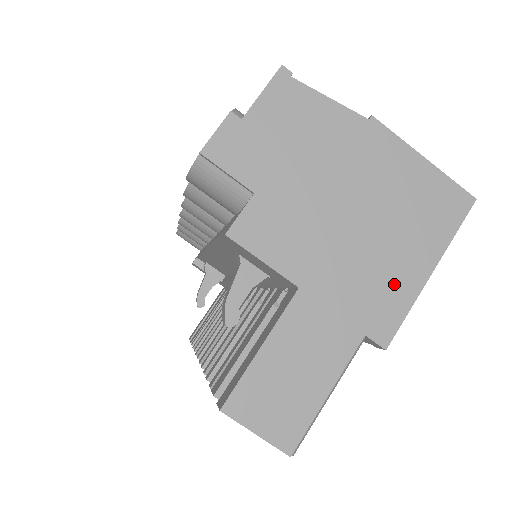
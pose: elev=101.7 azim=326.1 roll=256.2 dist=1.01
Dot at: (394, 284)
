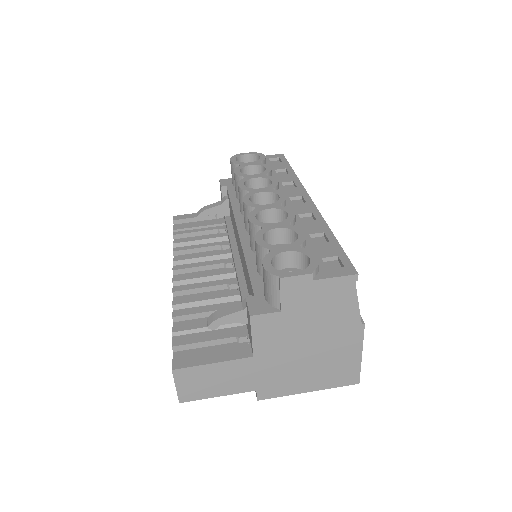
Dot at: (290, 384)
